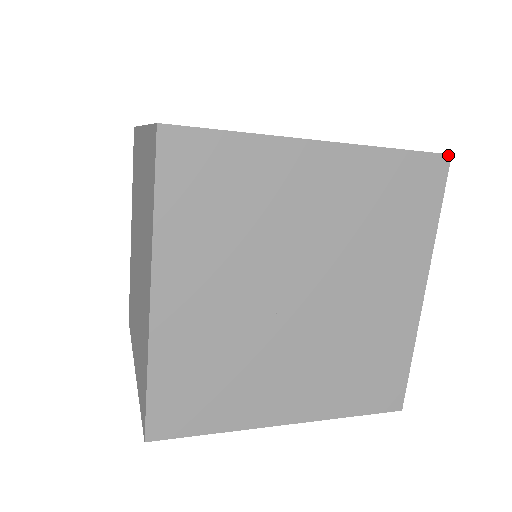
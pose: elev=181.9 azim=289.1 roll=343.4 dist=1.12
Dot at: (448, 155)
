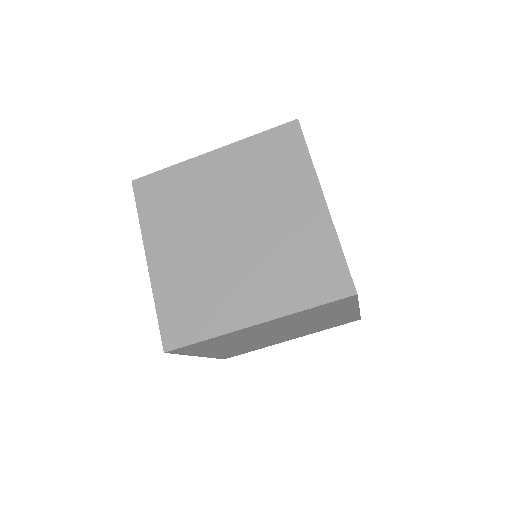
Dot at: occluded
